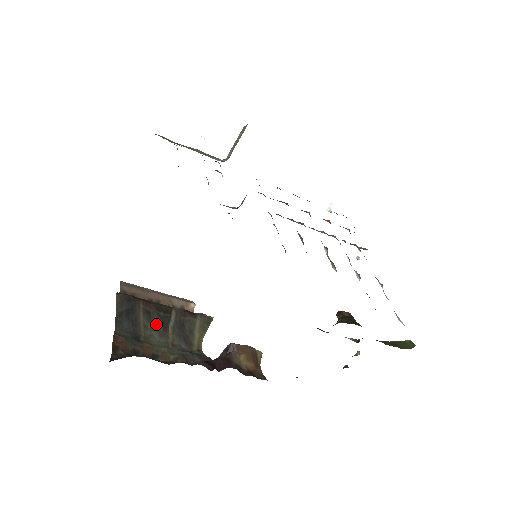
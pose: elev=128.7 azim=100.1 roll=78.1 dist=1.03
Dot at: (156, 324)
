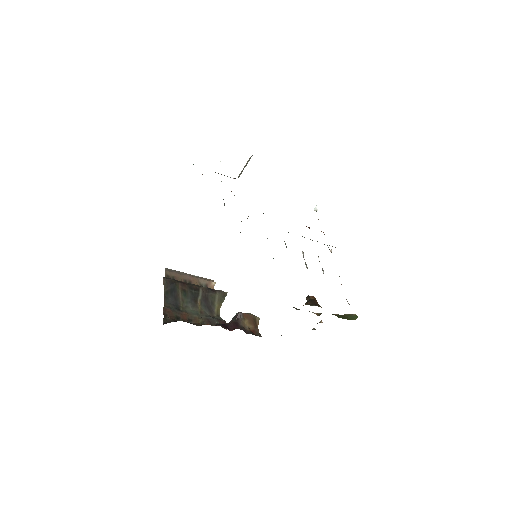
Dot at: (190, 299)
